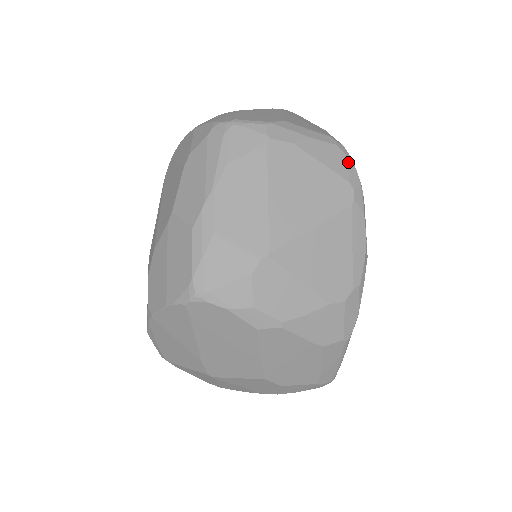
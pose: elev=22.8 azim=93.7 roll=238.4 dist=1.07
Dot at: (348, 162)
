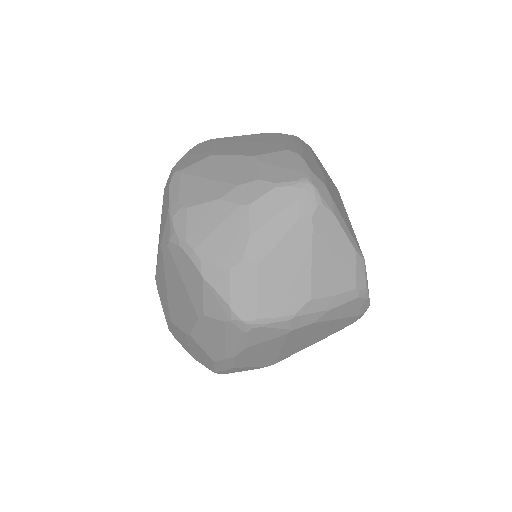
Dot at: (364, 303)
